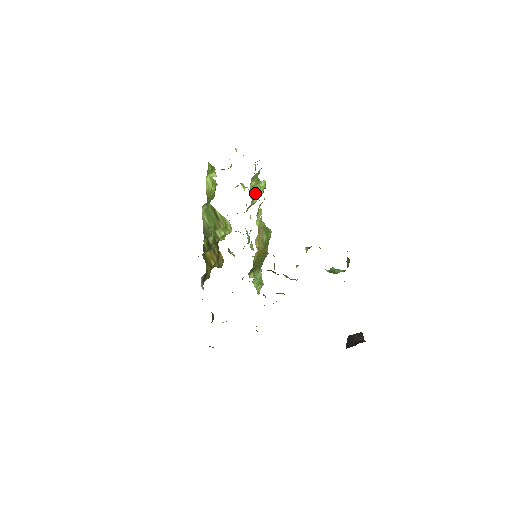
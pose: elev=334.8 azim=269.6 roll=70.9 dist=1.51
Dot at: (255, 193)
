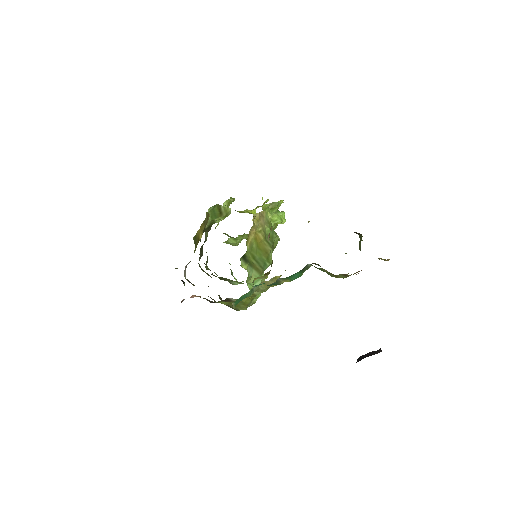
Dot at: occluded
